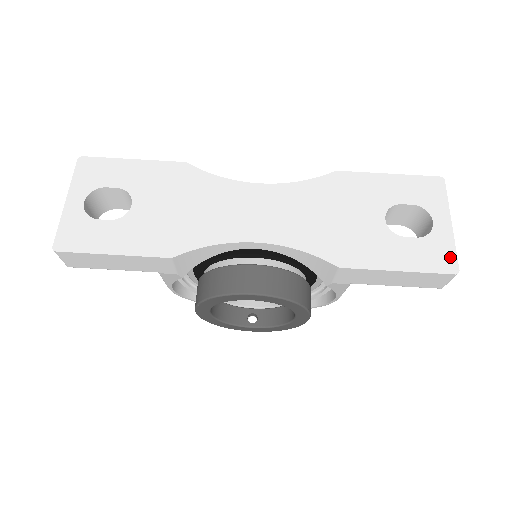
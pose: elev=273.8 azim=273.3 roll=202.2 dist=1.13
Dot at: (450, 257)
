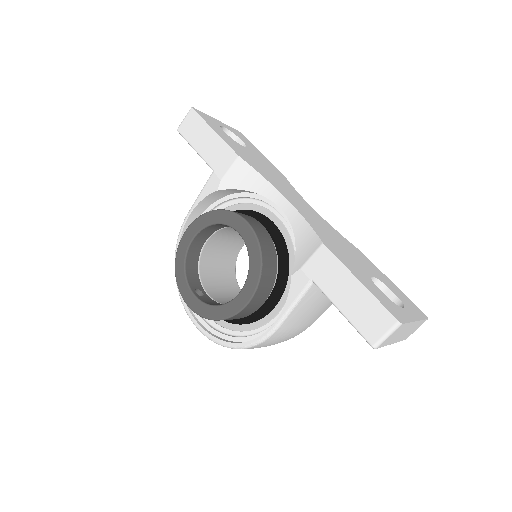
Dot at: (401, 317)
